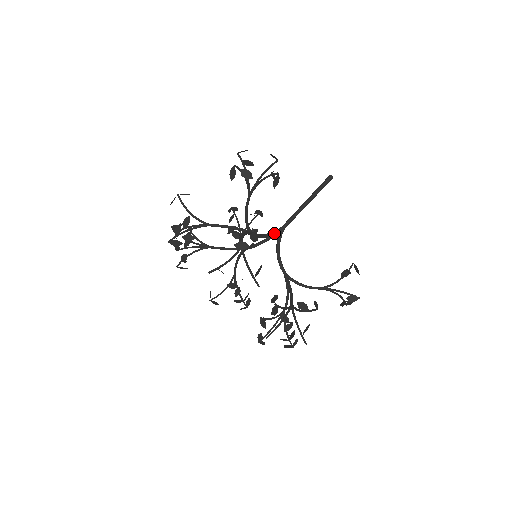
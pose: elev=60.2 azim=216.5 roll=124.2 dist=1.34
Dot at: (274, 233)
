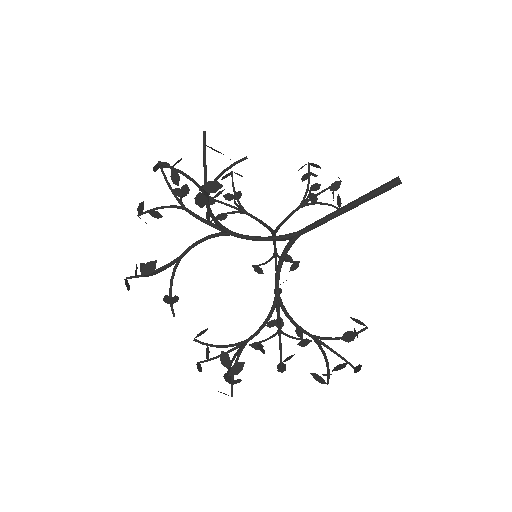
Dot at: (279, 238)
